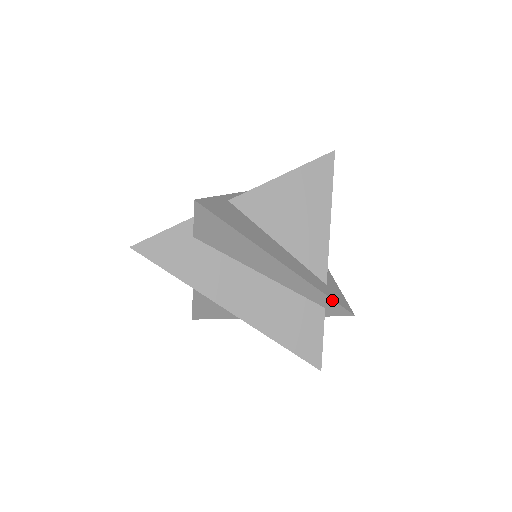
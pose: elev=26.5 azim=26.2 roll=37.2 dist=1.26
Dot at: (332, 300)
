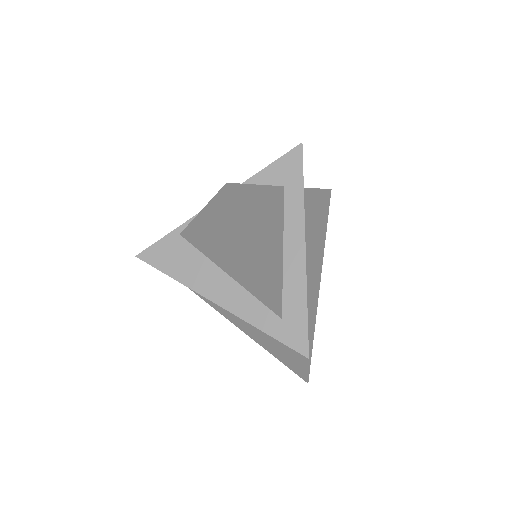
Dot at: (279, 340)
